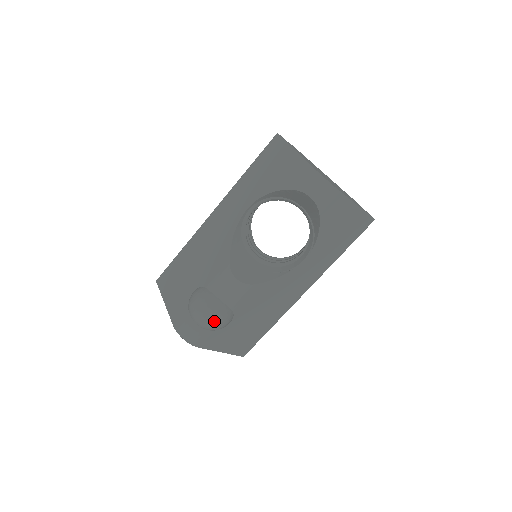
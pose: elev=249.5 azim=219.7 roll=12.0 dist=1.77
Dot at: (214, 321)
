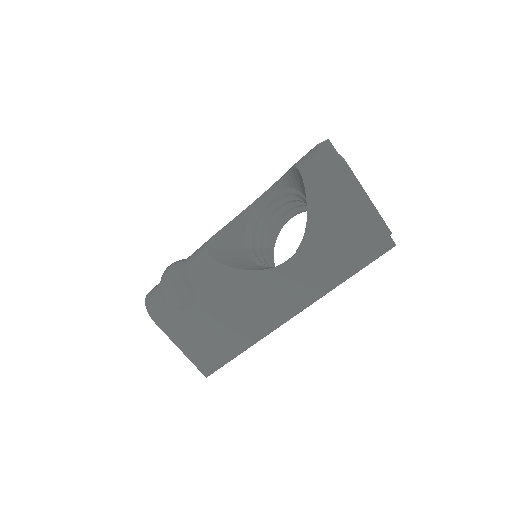
Dot at: (170, 288)
